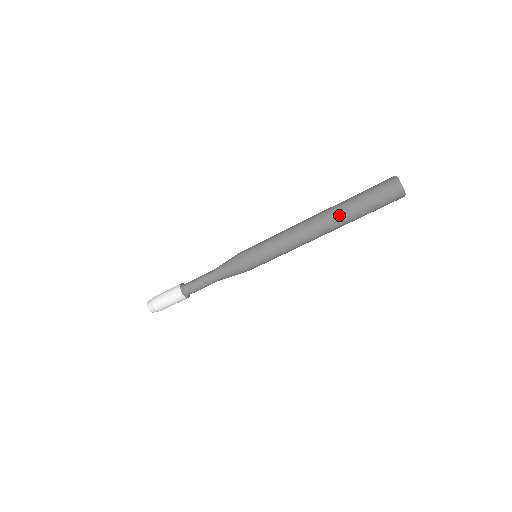
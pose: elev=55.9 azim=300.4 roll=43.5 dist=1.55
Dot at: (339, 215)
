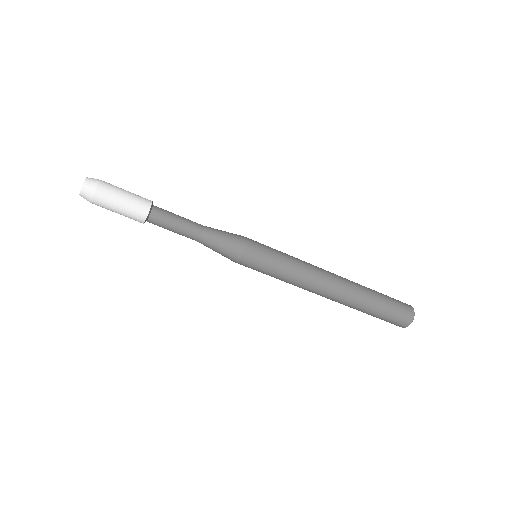
Dot at: (360, 287)
